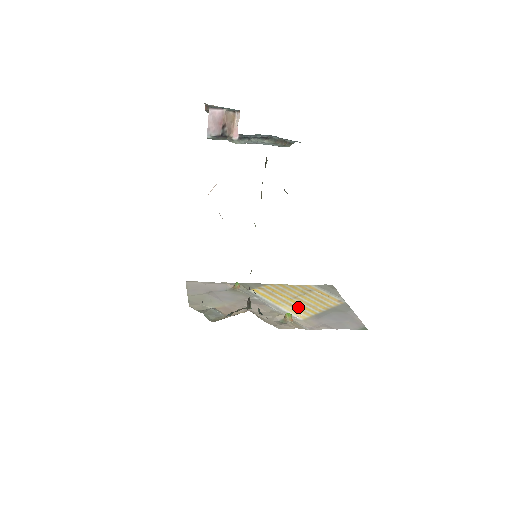
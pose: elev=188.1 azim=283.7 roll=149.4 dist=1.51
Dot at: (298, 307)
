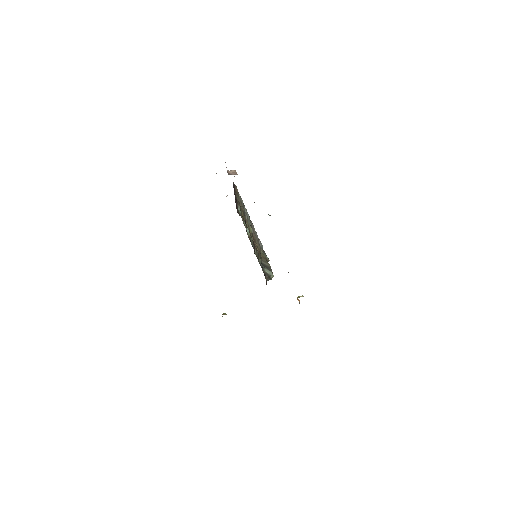
Dot at: occluded
